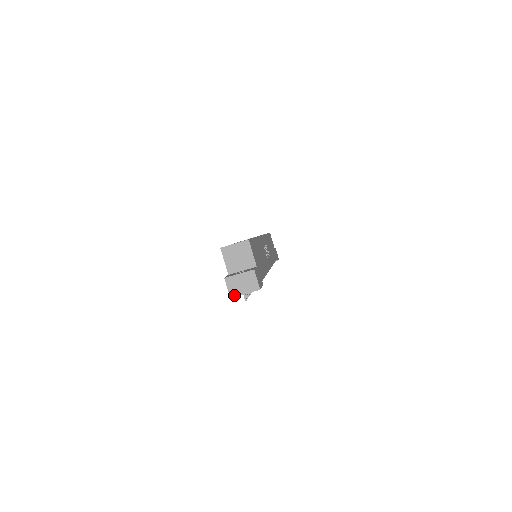
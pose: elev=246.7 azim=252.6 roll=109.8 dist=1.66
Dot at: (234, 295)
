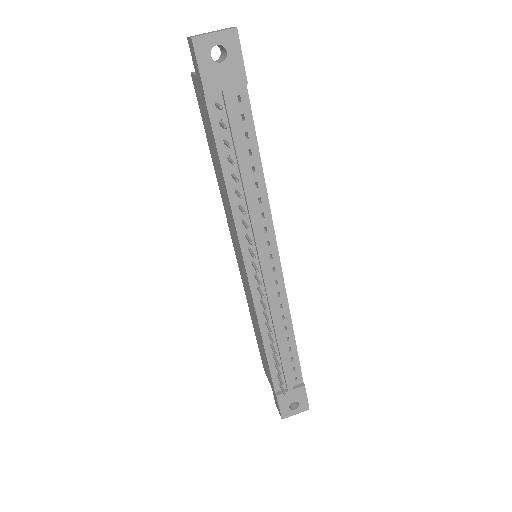
Dot at: (198, 36)
